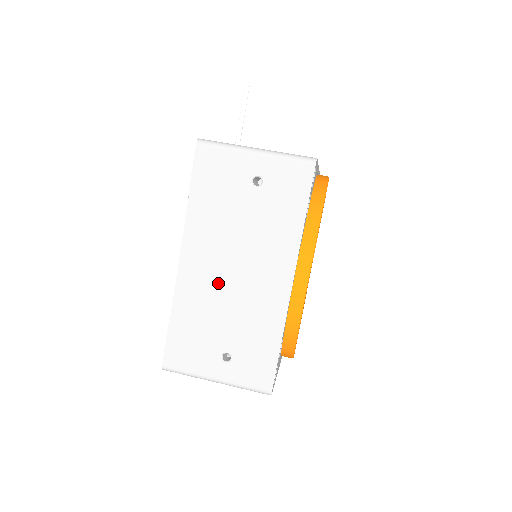
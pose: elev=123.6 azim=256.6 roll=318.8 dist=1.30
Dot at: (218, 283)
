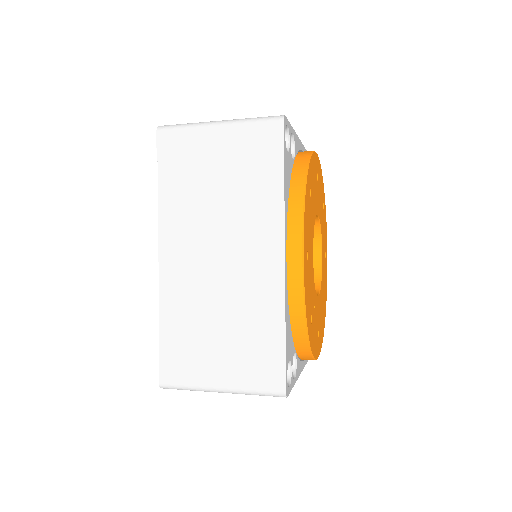
Dot at: occluded
